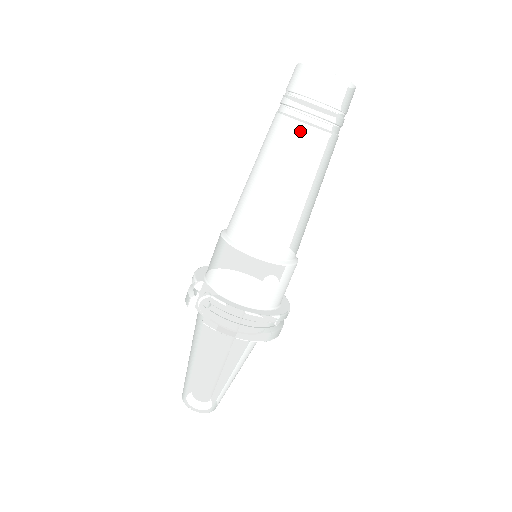
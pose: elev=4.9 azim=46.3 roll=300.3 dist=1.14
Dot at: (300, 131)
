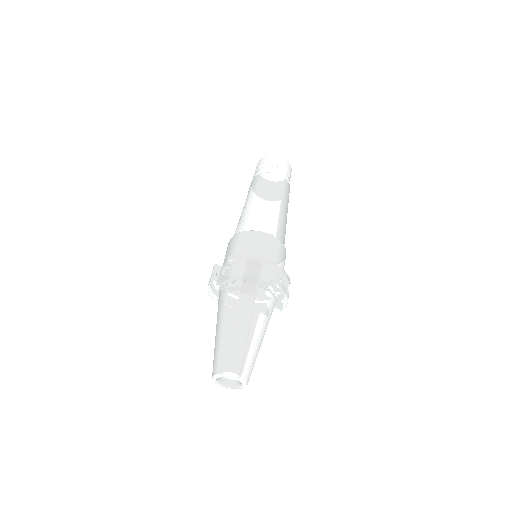
Dot at: (266, 176)
